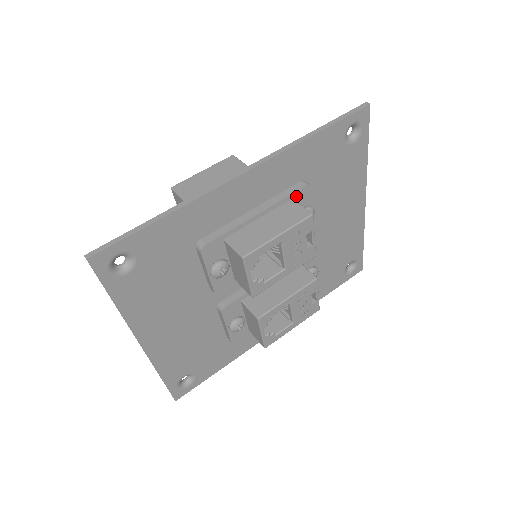
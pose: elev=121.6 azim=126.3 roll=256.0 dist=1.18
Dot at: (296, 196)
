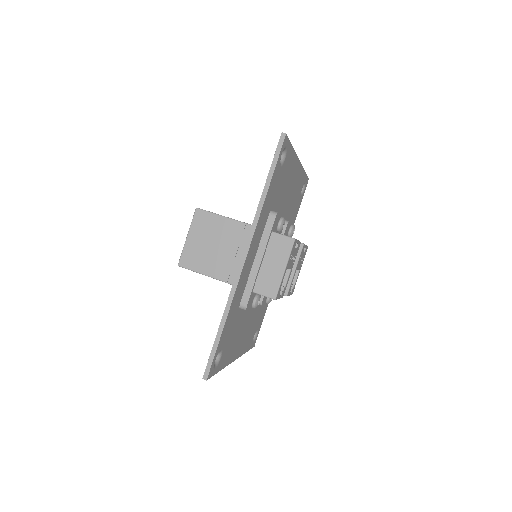
Dot at: (273, 228)
